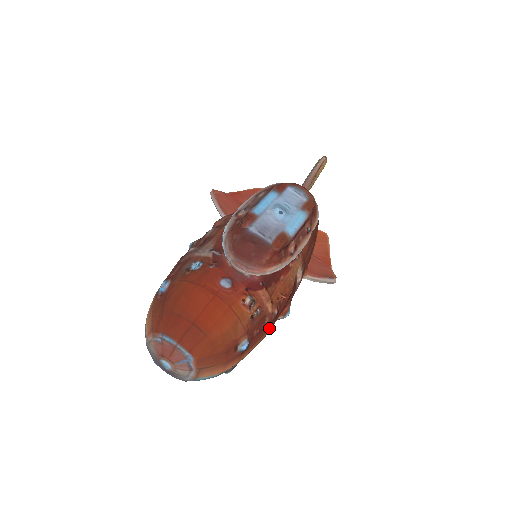
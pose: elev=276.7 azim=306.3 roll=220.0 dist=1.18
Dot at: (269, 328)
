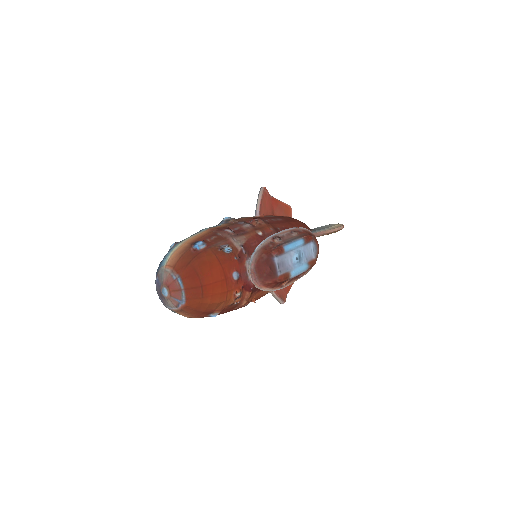
Dot at: occluded
